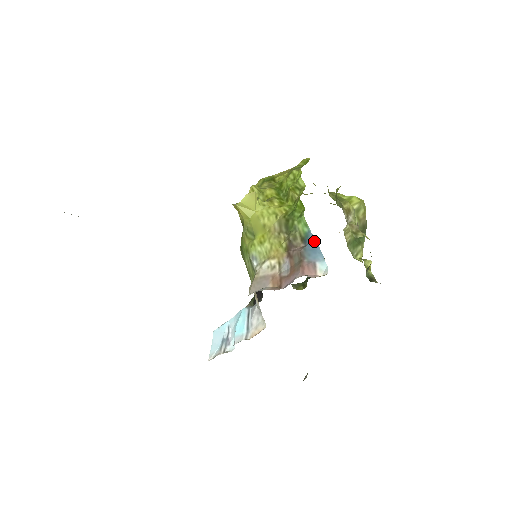
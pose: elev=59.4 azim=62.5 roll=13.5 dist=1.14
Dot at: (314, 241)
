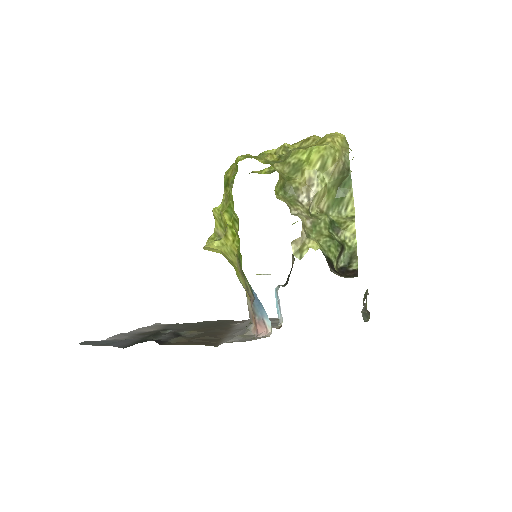
Dot at: (256, 297)
